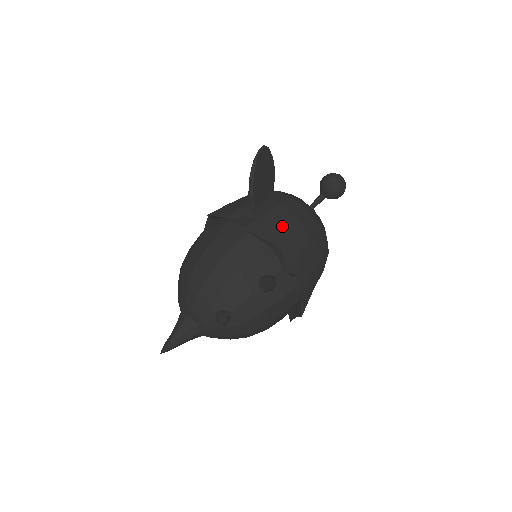
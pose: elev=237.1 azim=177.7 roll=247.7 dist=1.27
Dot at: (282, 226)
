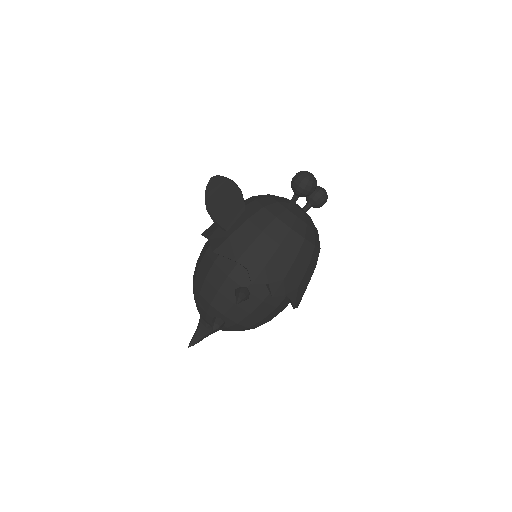
Dot at: (247, 242)
